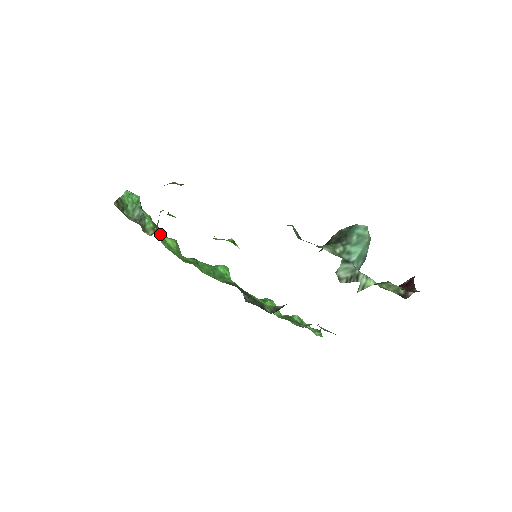
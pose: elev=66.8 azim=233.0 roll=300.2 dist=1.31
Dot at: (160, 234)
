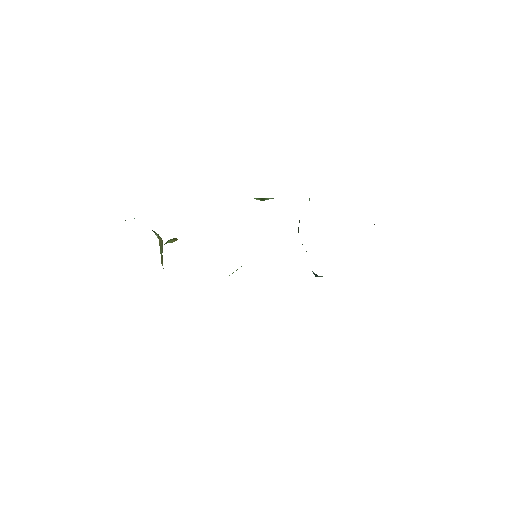
Dot at: occluded
